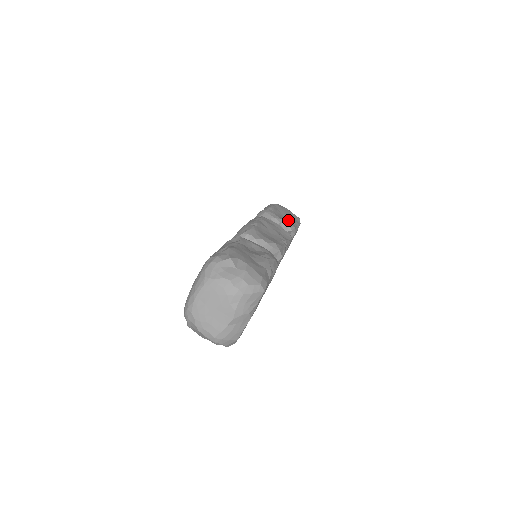
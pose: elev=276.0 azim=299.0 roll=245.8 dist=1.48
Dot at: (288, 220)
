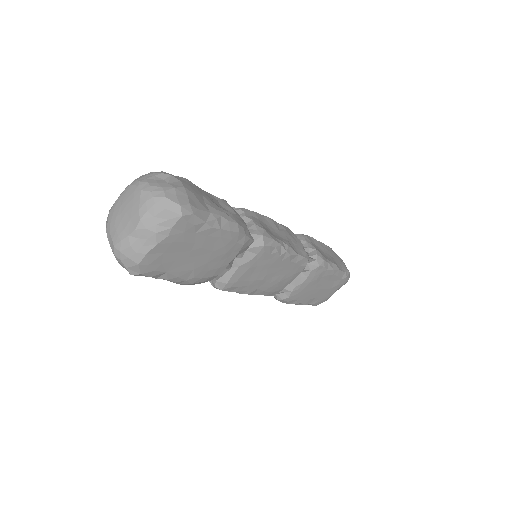
Dot at: (325, 256)
